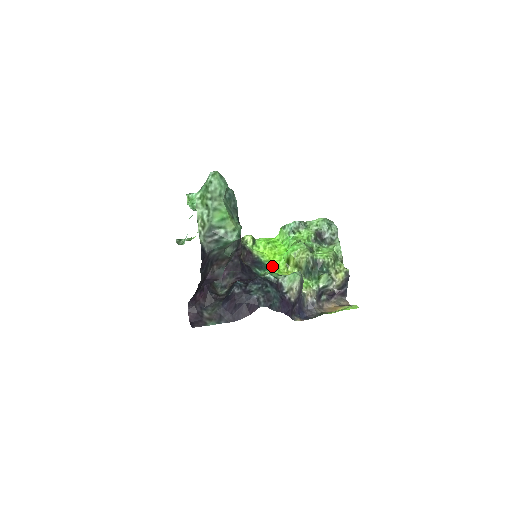
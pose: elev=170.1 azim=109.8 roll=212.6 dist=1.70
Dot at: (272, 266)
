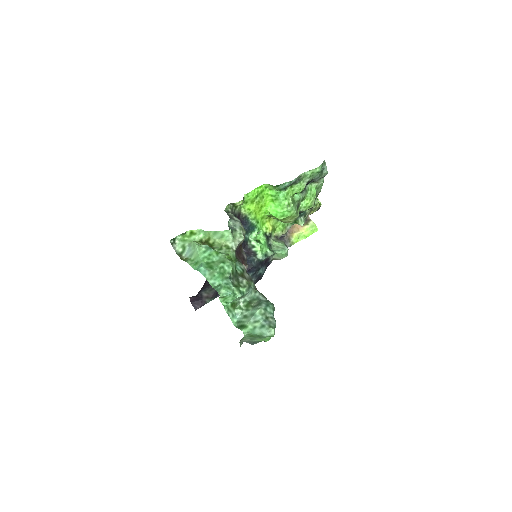
Dot at: (258, 222)
